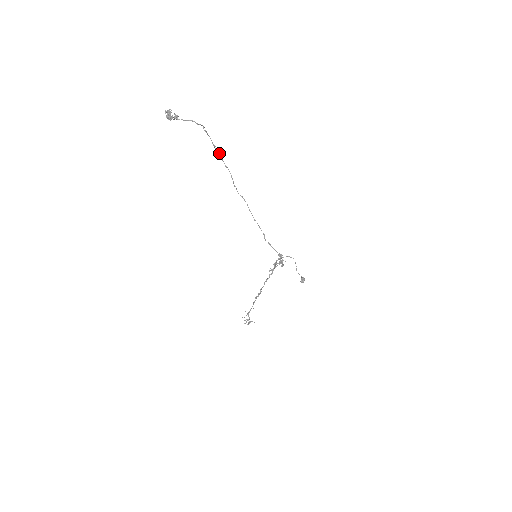
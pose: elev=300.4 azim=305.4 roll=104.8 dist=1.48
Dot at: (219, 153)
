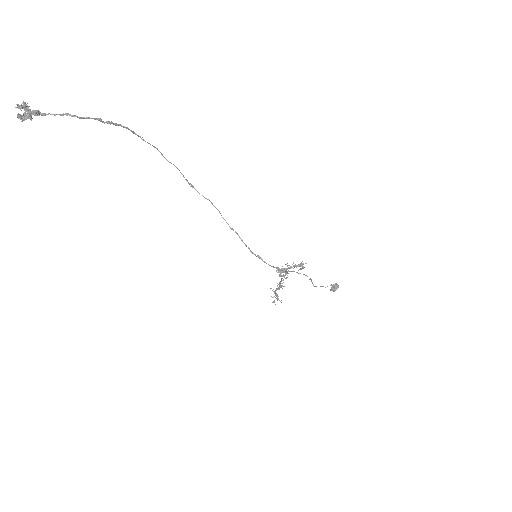
Dot at: occluded
